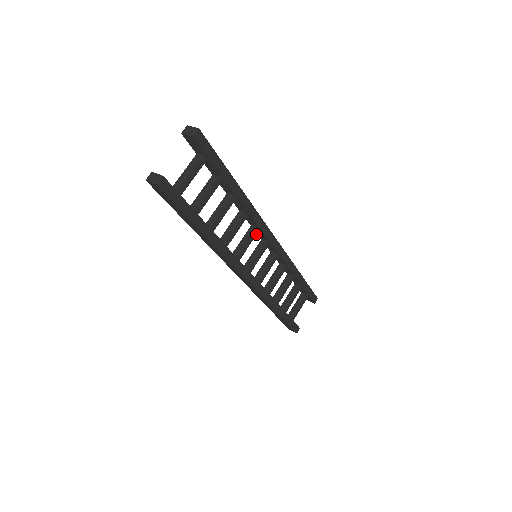
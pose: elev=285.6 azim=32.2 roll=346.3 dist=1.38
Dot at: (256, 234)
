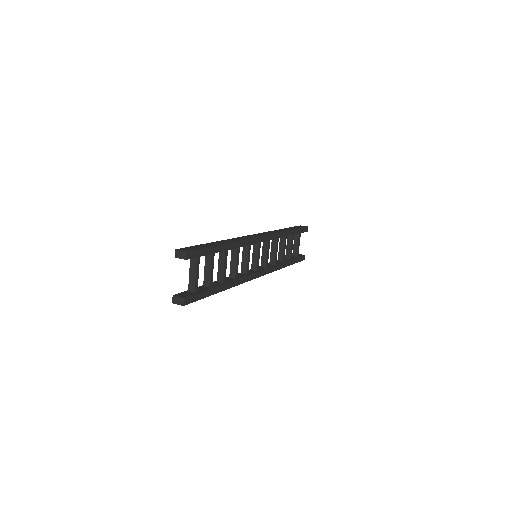
Dot at: (250, 249)
